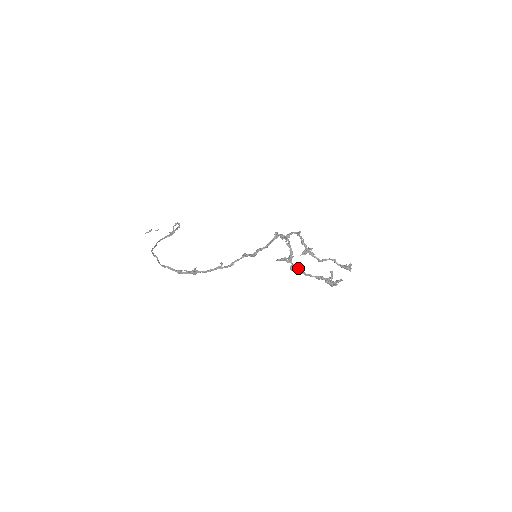
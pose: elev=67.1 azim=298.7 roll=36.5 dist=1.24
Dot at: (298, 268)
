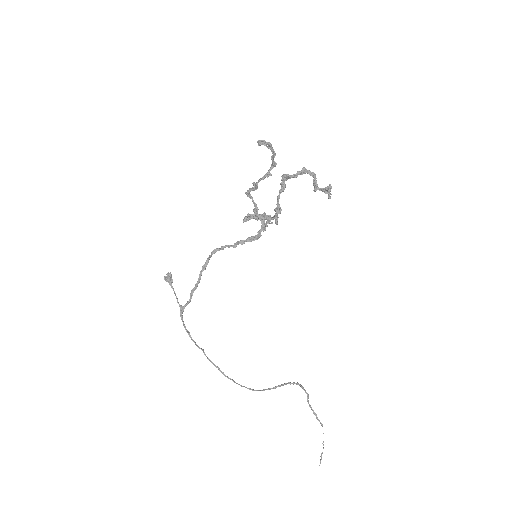
Dot at: (275, 213)
